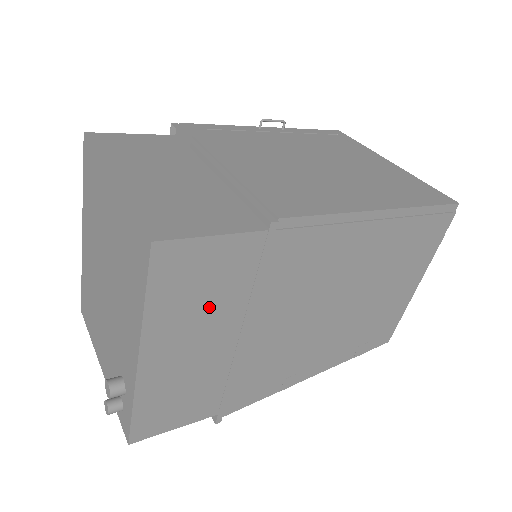
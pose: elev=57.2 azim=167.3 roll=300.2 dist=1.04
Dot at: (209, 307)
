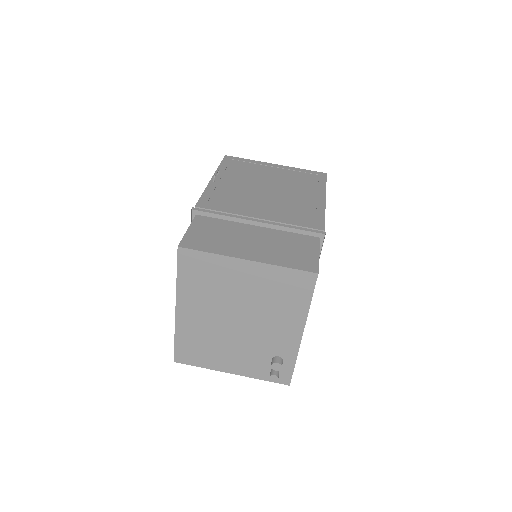
Dot at: occluded
